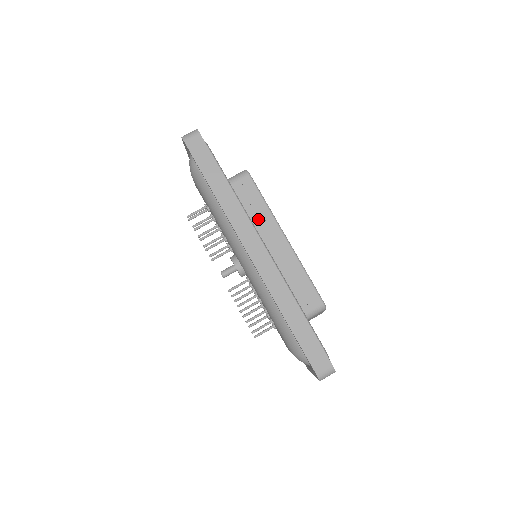
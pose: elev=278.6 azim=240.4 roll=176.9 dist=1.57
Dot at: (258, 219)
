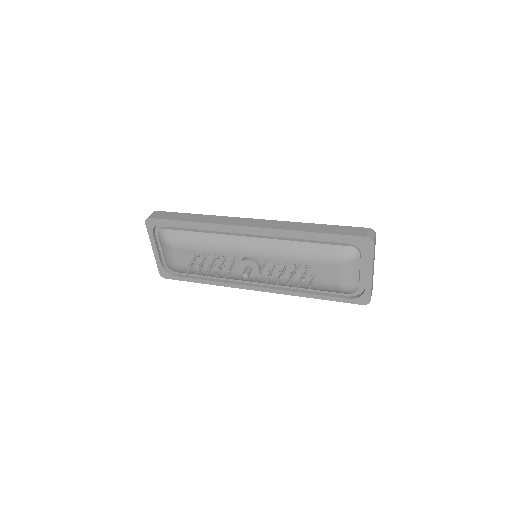
Dot at: occluded
